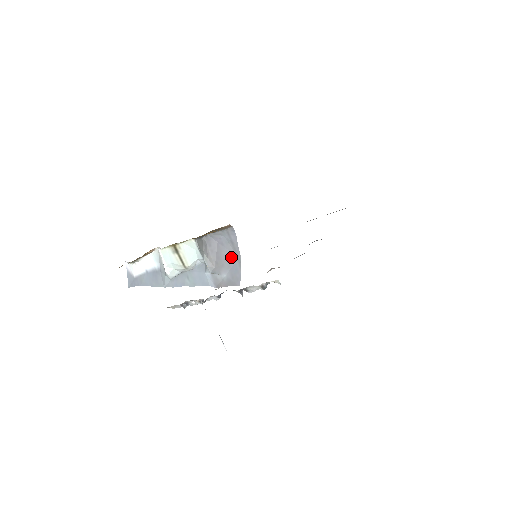
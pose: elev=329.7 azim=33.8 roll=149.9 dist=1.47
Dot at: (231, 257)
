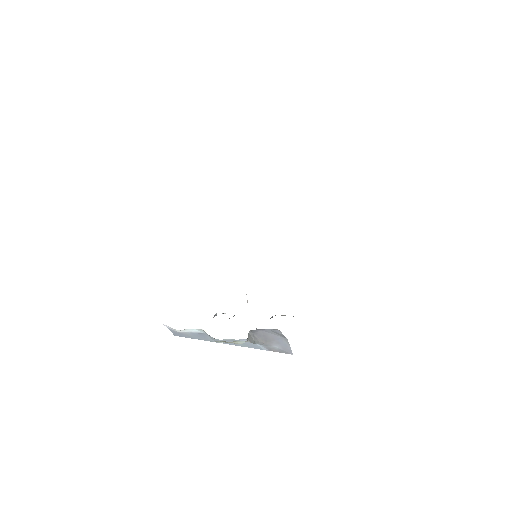
Dot at: (278, 338)
